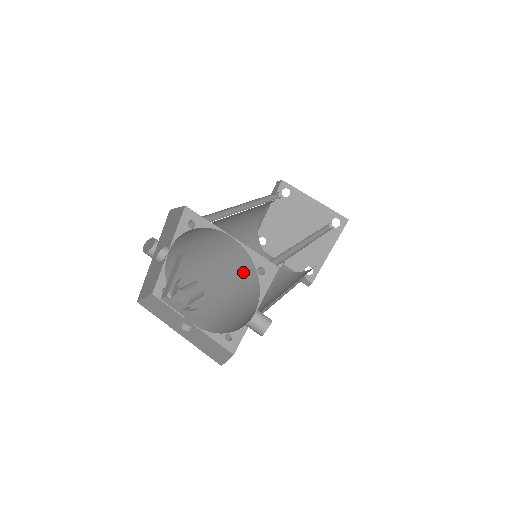
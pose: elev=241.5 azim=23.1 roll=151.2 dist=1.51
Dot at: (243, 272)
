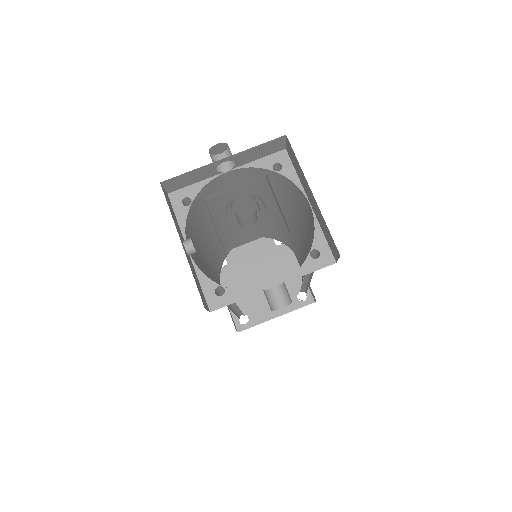
Dot at: (211, 266)
